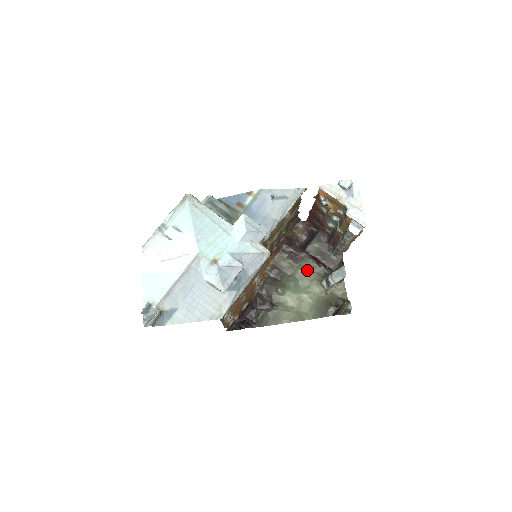
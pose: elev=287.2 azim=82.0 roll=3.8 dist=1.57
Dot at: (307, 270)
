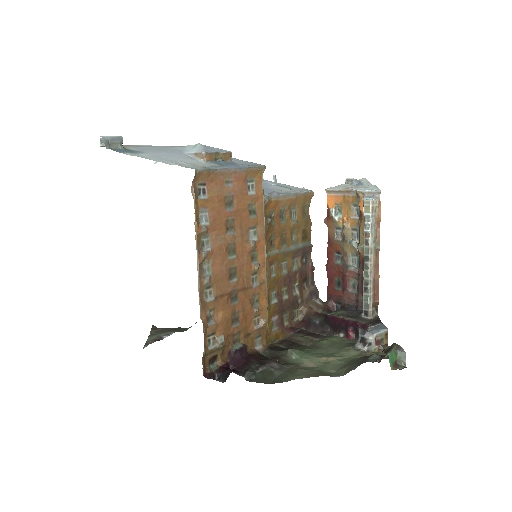
Dot at: (332, 342)
